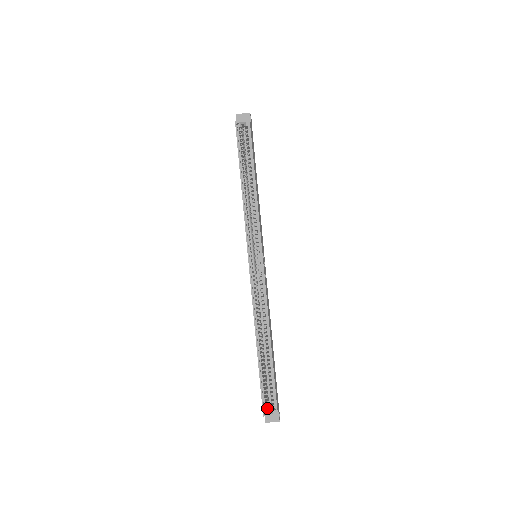
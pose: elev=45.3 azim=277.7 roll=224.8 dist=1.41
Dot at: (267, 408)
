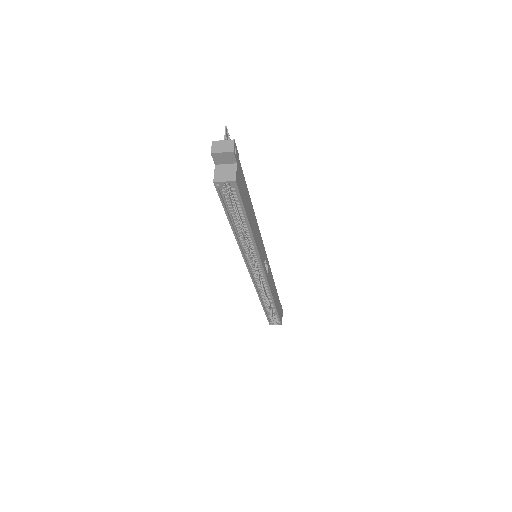
Dot at: (272, 321)
